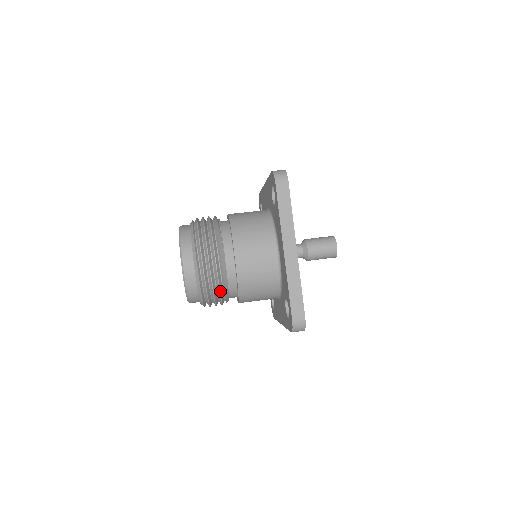
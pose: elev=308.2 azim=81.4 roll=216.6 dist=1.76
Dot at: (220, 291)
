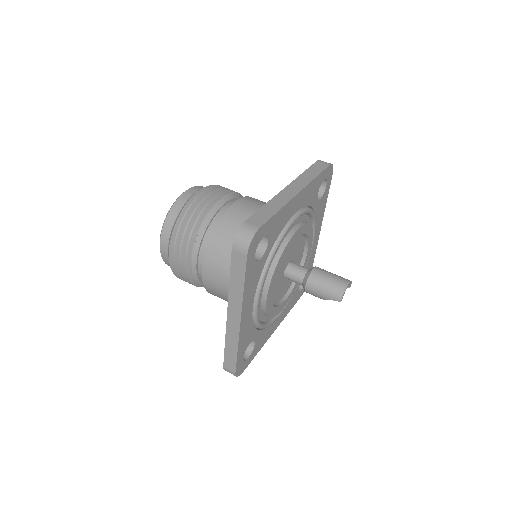
Dot at: (197, 221)
